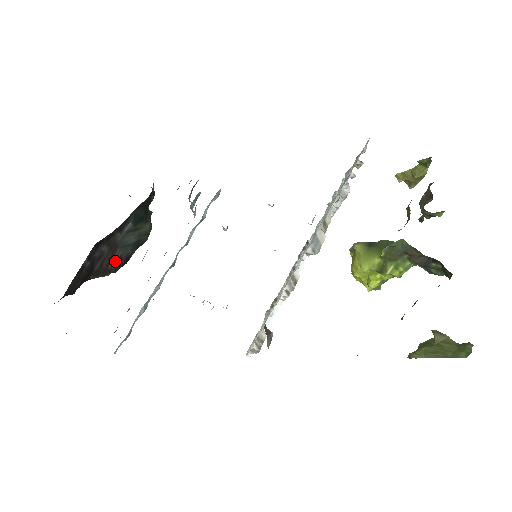
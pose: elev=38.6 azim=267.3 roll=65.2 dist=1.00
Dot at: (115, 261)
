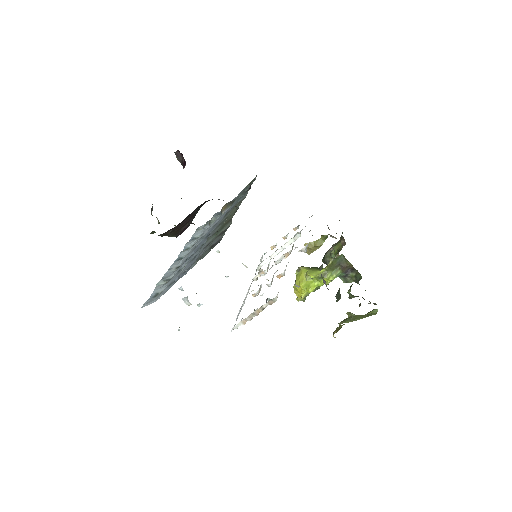
Dot at: (185, 227)
